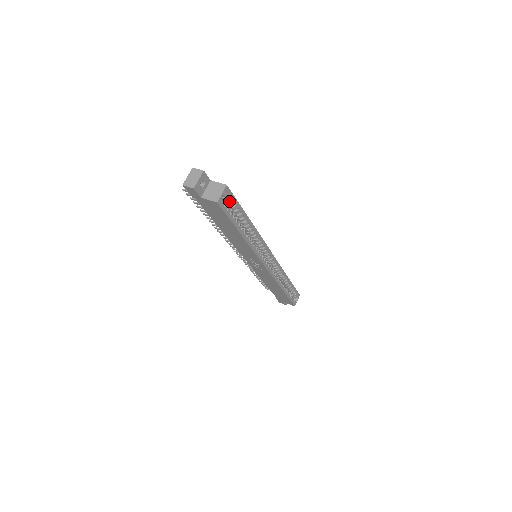
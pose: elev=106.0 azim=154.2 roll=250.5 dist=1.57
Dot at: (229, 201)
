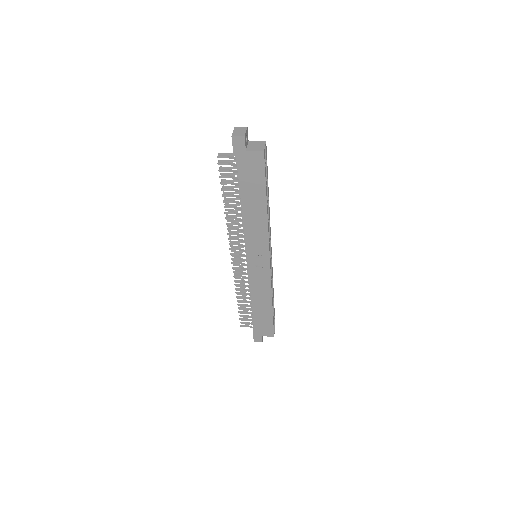
Dot at: occluded
